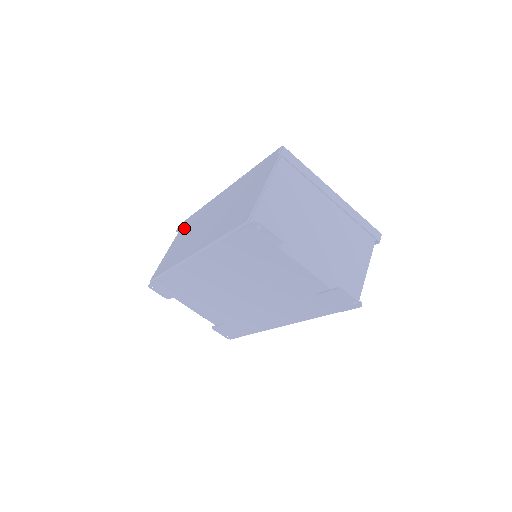
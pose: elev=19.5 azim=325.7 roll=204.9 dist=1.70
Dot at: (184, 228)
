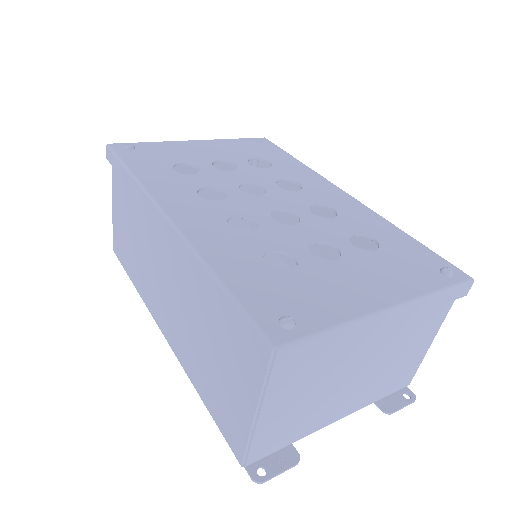
Dot at: (120, 177)
